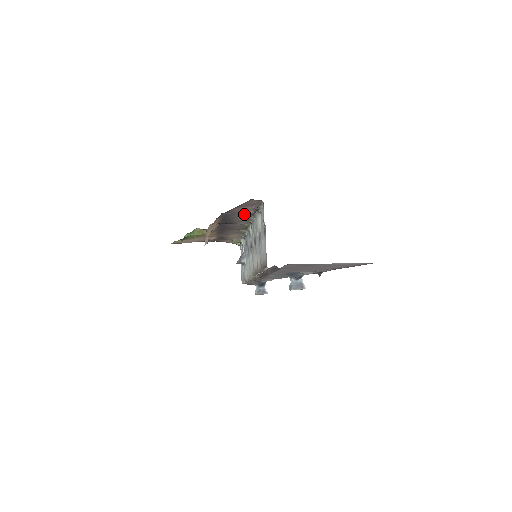
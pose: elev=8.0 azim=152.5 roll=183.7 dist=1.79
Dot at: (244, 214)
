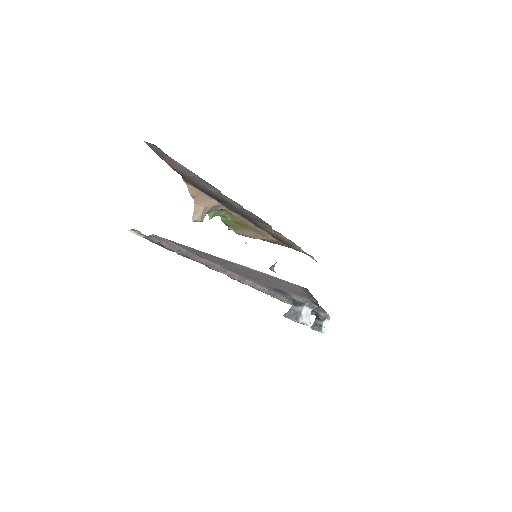
Dot at: (199, 180)
